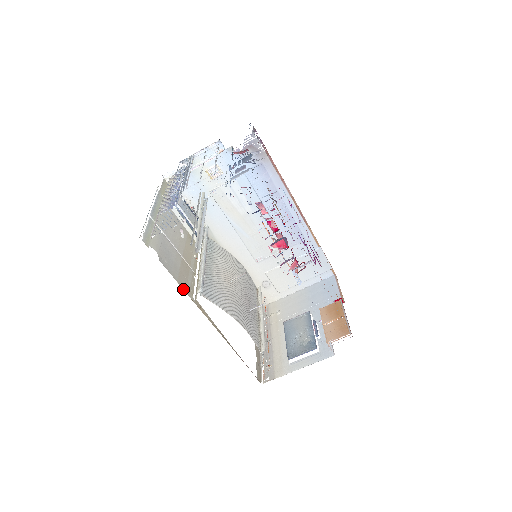
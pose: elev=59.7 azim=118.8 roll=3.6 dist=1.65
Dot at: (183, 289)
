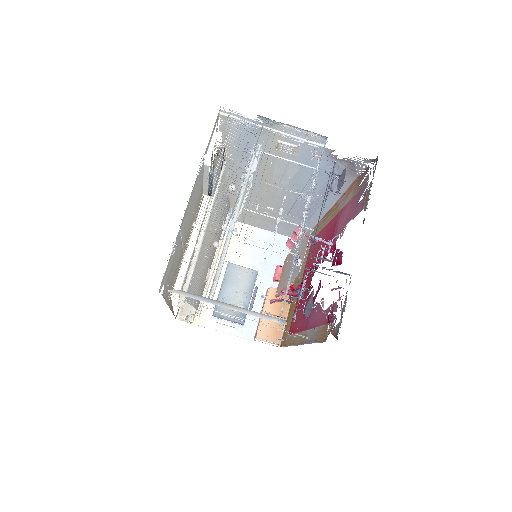
Dot at: (166, 301)
